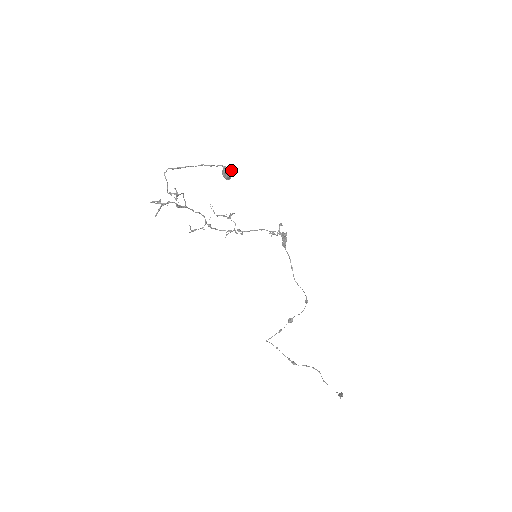
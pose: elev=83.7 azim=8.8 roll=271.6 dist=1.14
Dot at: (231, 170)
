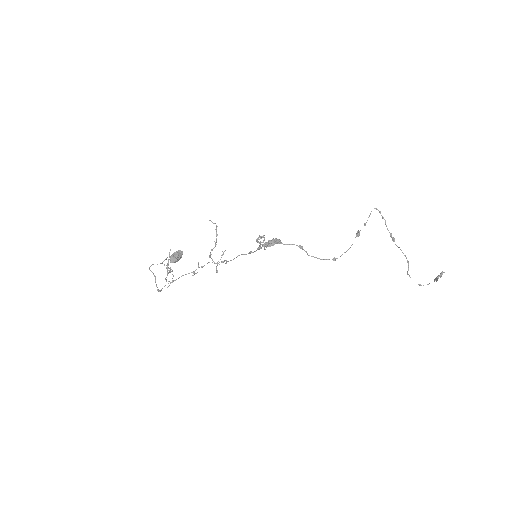
Dot at: (173, 262)
